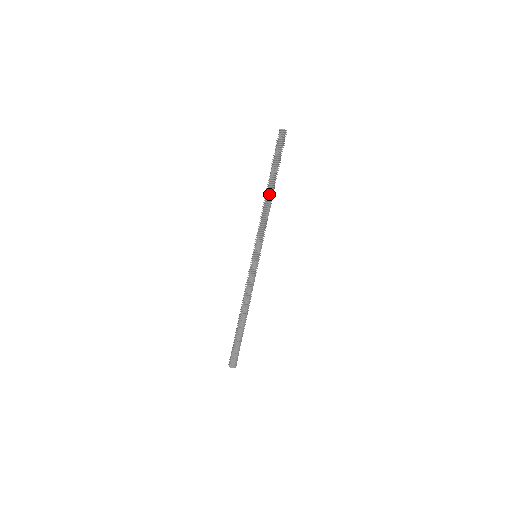
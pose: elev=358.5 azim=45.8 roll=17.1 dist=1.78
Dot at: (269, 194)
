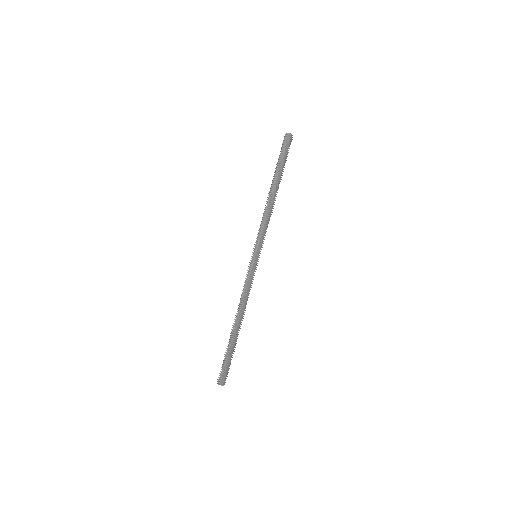
Dot at: (273, 192)
